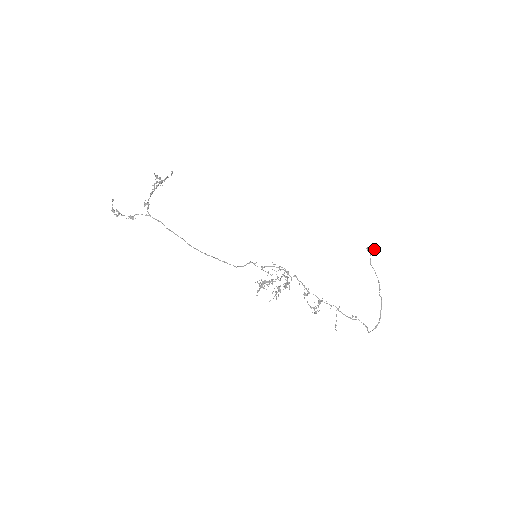
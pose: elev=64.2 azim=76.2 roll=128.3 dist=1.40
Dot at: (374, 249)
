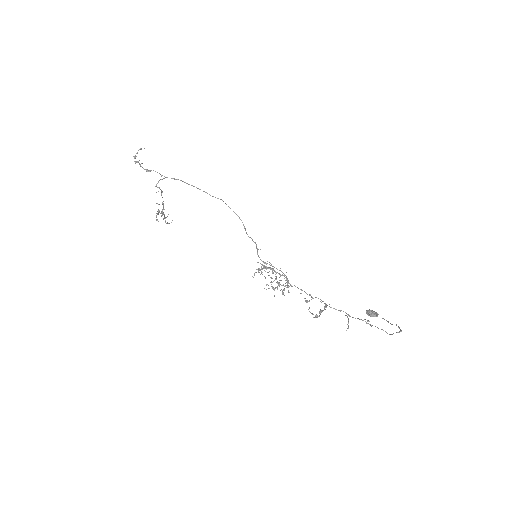
Dot at: (374, 312)
